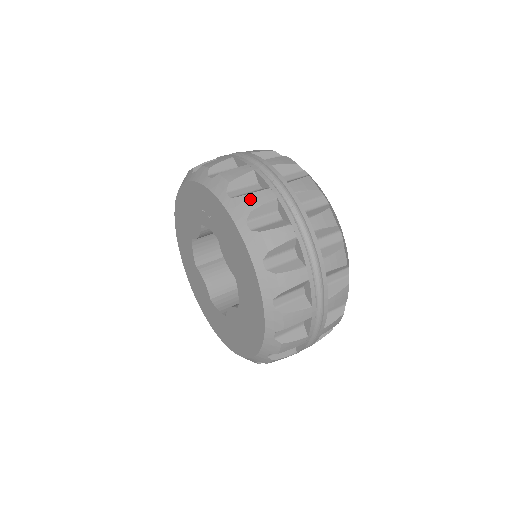
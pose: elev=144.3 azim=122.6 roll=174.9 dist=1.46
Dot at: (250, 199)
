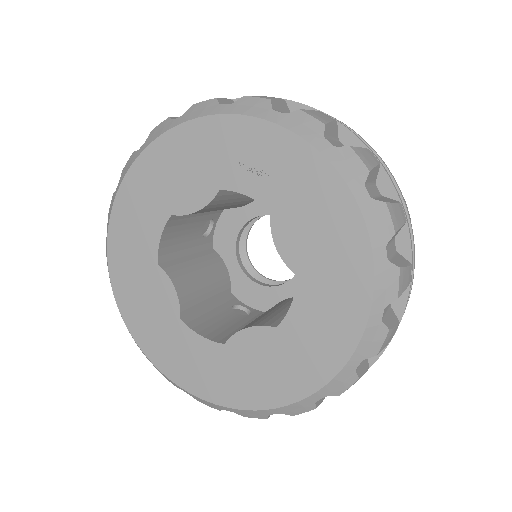
Dot at: (362, 154)
